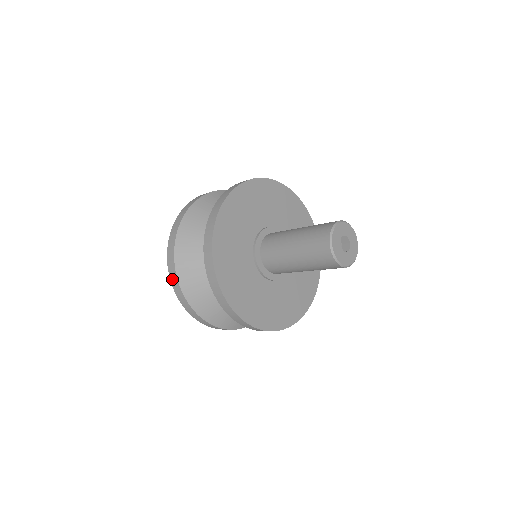
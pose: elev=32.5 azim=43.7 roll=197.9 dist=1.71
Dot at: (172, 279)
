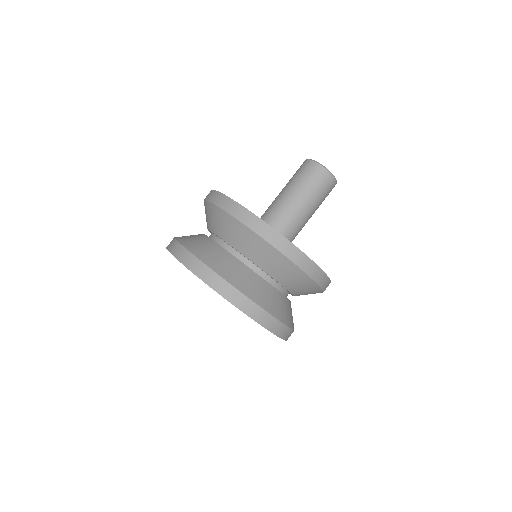
Dot at: (188, 263)
